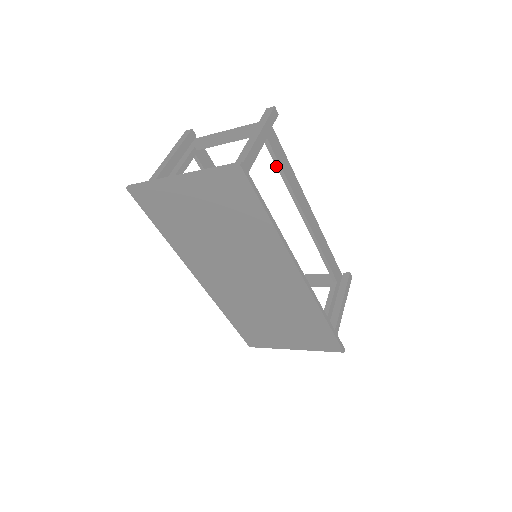
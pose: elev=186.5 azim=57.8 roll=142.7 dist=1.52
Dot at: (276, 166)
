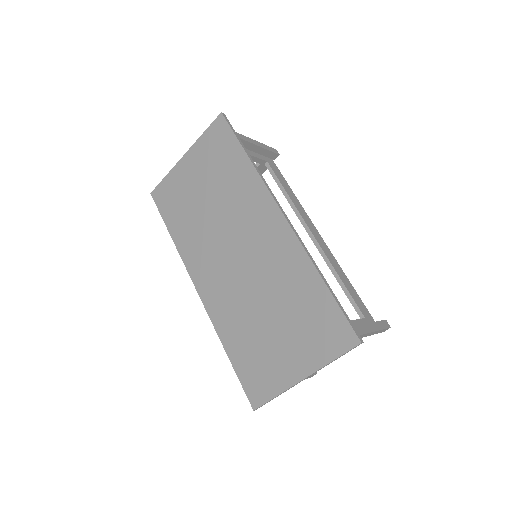
Dot at: occluded
